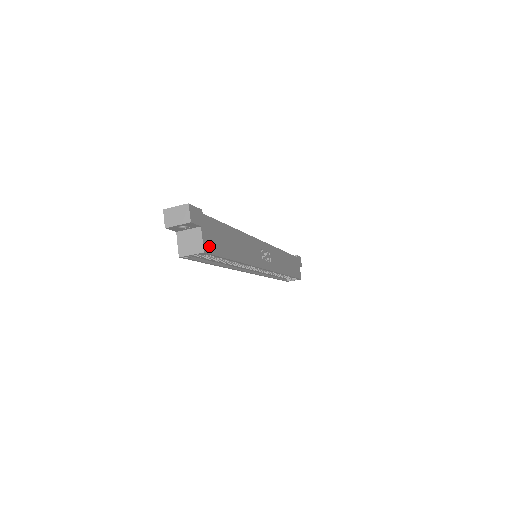
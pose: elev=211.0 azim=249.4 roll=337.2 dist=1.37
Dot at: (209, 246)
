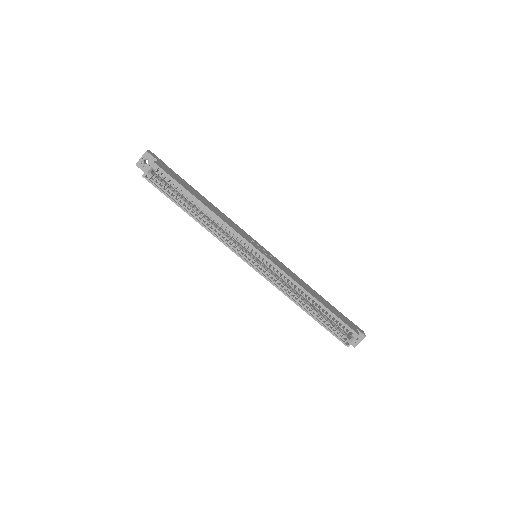
Dot at: (162, 168)
